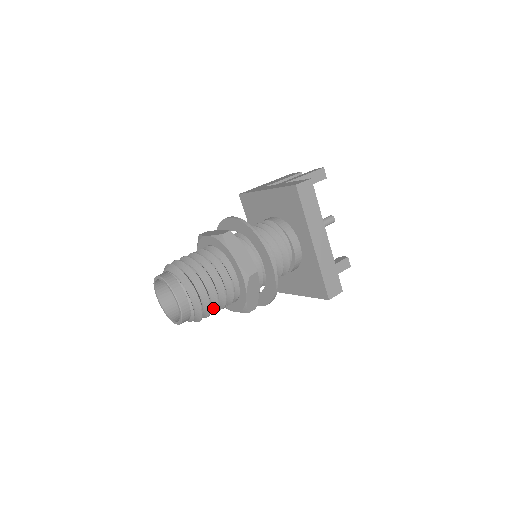
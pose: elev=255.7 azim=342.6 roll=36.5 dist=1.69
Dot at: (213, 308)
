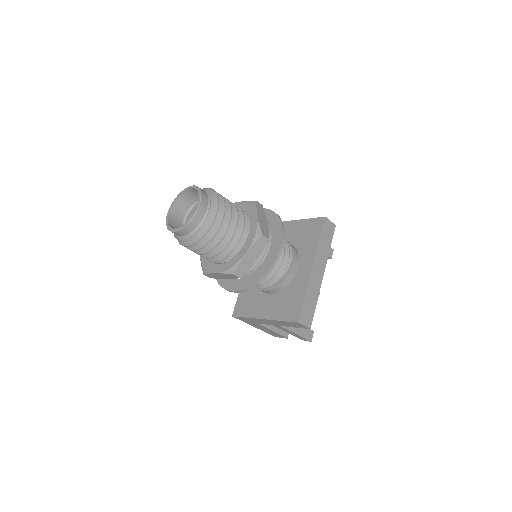
Dot at: (212, 243)
